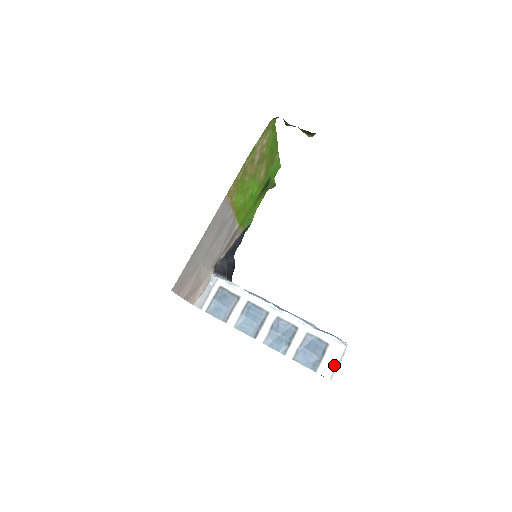
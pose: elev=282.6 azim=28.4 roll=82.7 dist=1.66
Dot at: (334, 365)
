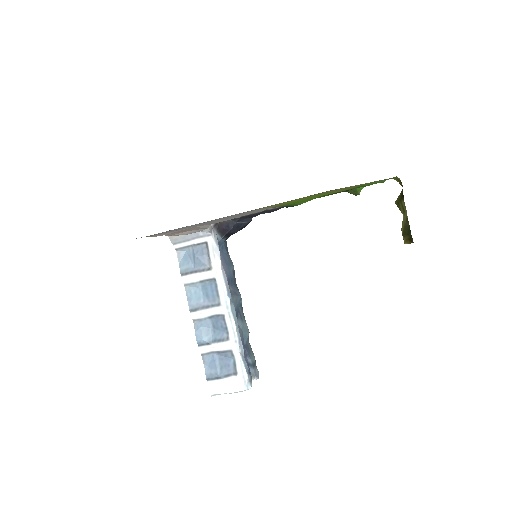
Dot at: (224, 391)
